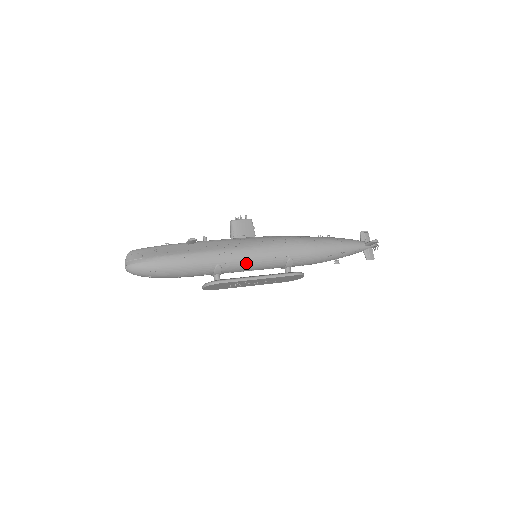
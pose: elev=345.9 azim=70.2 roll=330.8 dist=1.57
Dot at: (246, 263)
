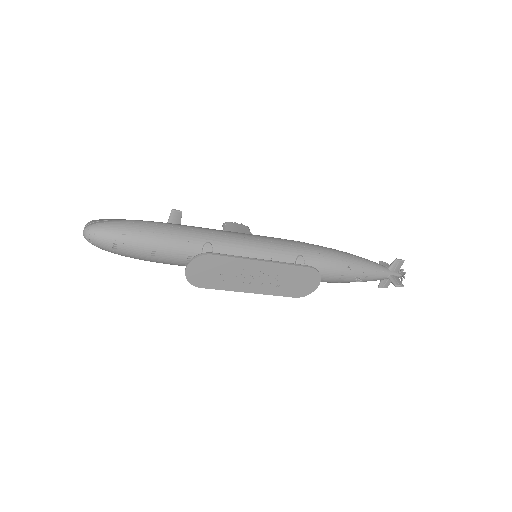
Dot at: (244, 249)
